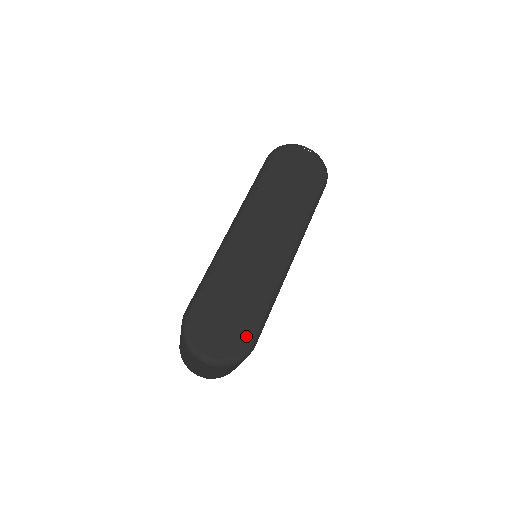
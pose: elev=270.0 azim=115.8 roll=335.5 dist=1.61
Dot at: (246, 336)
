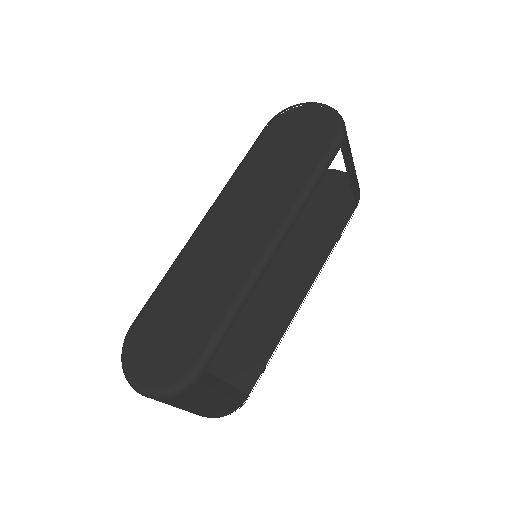
Dot at: (189, 358)
